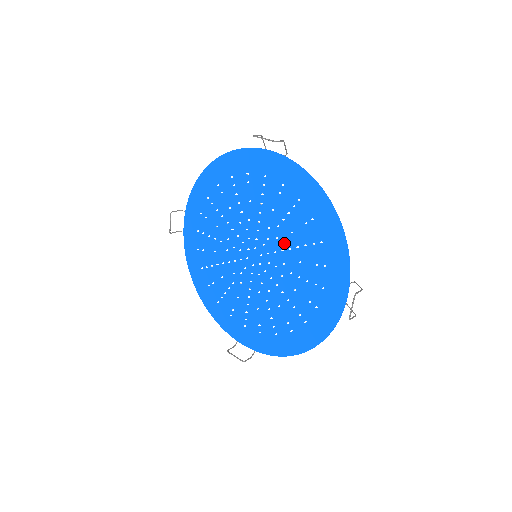
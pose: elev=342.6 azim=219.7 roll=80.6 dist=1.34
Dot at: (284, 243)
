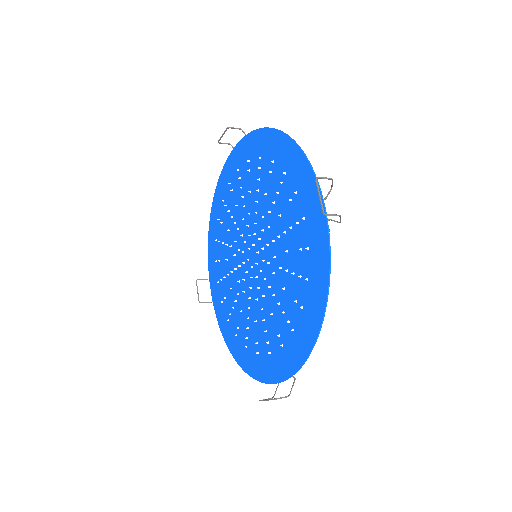
Dot at: (275, 284)
